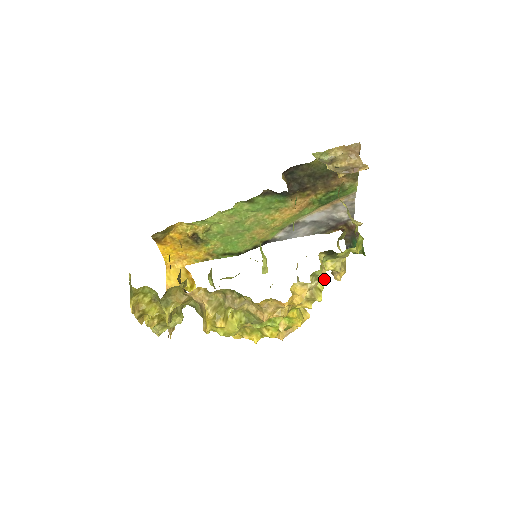
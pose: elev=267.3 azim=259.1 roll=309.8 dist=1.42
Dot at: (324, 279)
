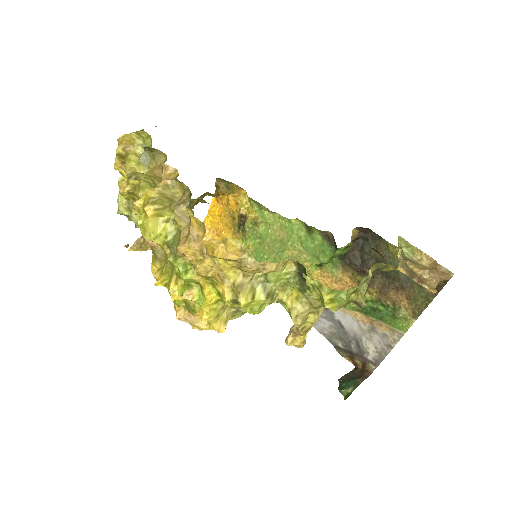
Dot at: (270, 295)
